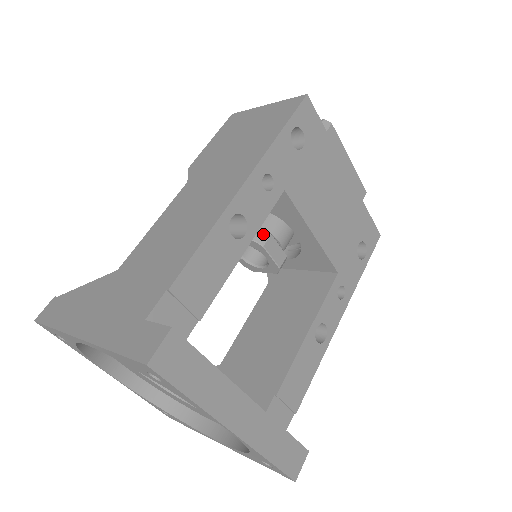
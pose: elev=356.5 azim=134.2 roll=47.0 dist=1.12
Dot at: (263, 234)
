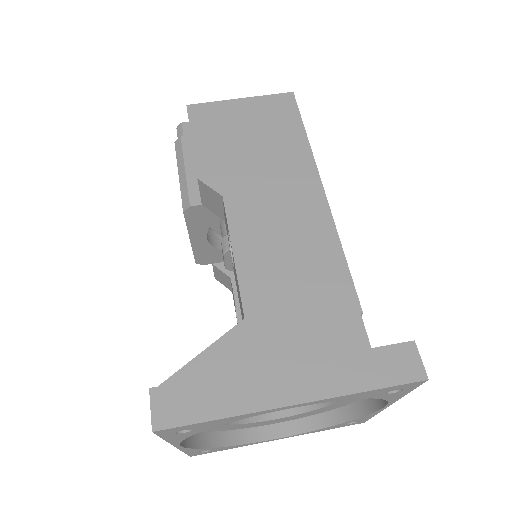
Dot at: occluded
